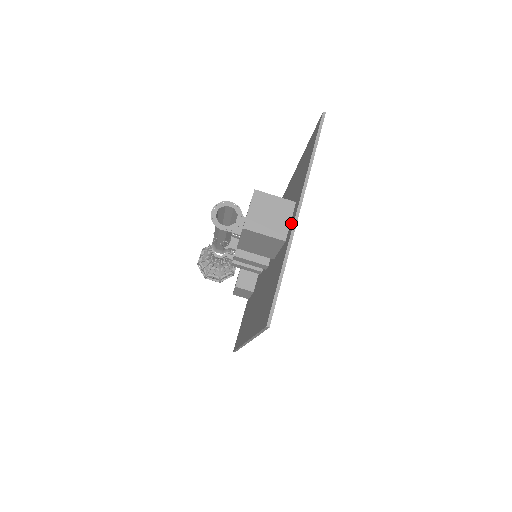
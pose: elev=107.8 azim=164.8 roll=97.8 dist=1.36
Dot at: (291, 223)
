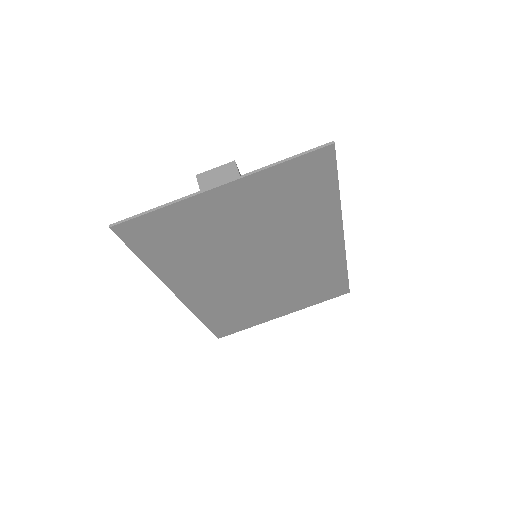
Dot at: (217, 196)
